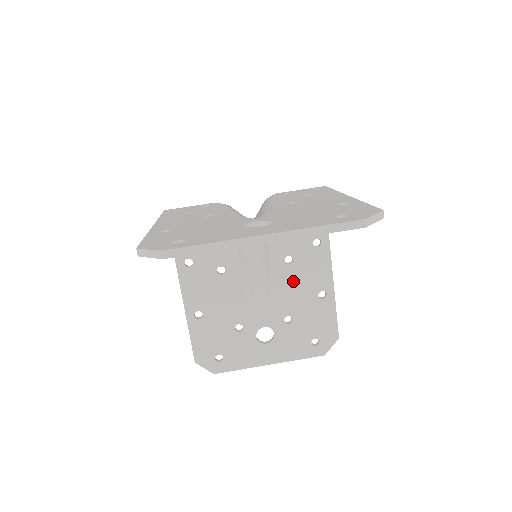
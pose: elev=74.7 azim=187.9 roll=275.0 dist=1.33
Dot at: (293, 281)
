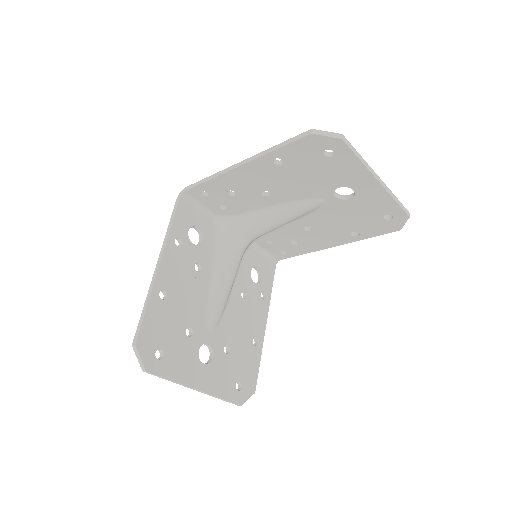
Dot at: (241, 315)
